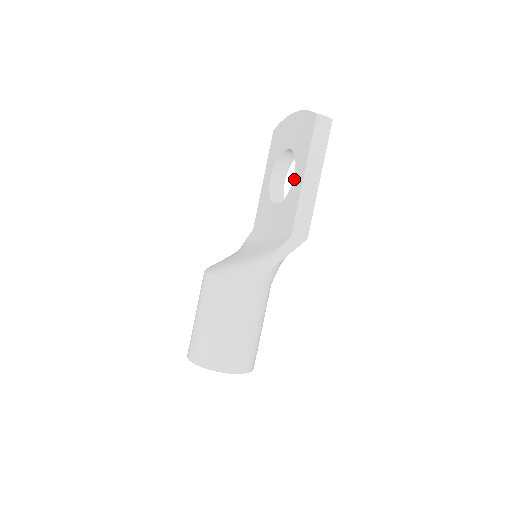
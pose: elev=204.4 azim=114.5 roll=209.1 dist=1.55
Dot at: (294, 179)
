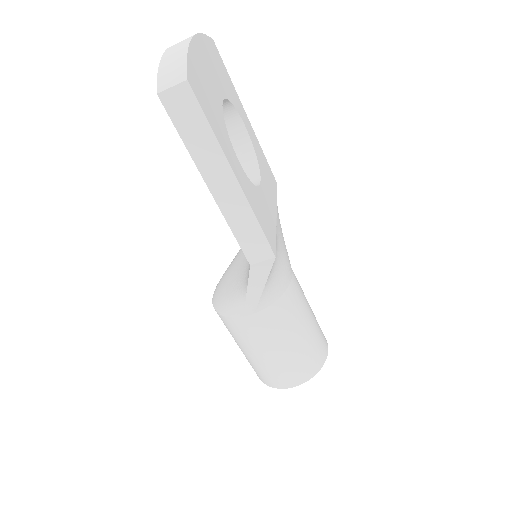
Dot at: occluded
